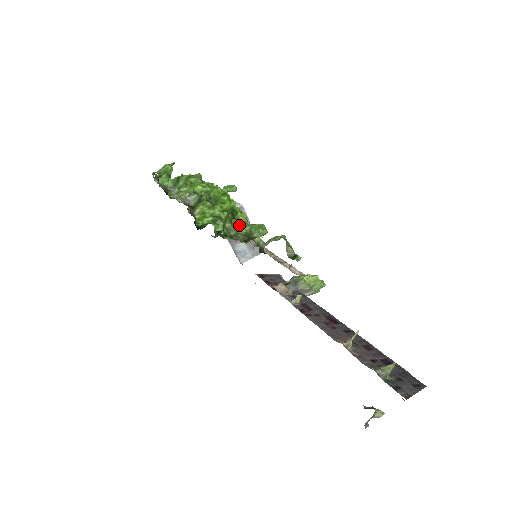
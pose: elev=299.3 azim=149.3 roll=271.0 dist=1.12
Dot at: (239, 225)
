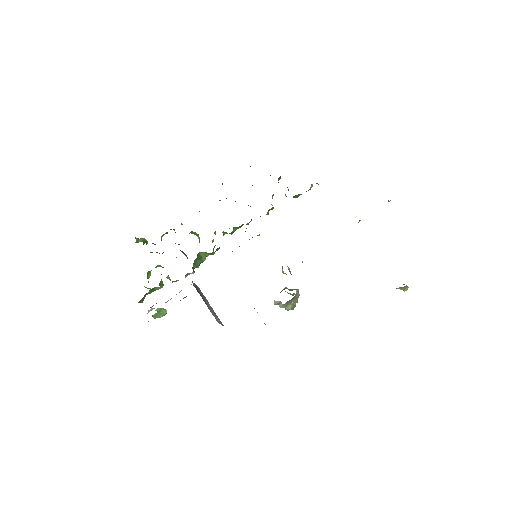
Dot at: occluded
